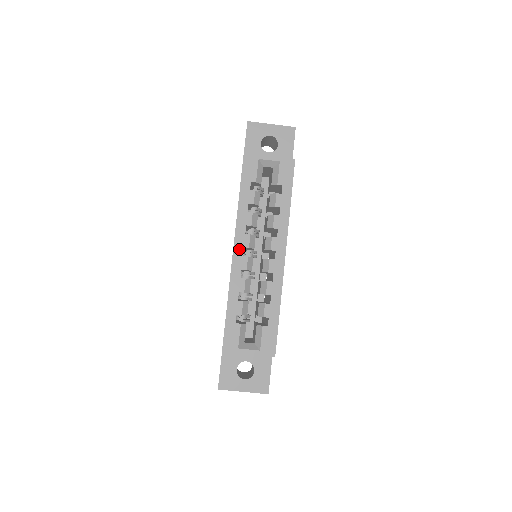
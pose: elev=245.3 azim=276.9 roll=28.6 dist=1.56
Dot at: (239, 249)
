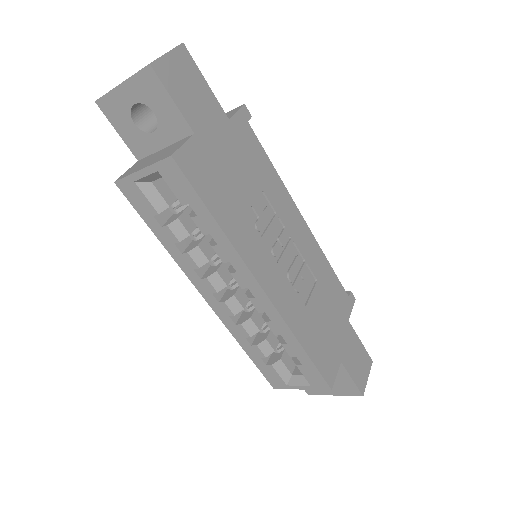
Dot at: (209, 297)
